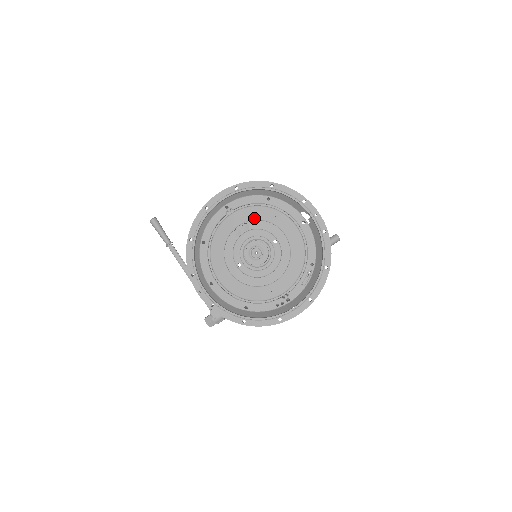
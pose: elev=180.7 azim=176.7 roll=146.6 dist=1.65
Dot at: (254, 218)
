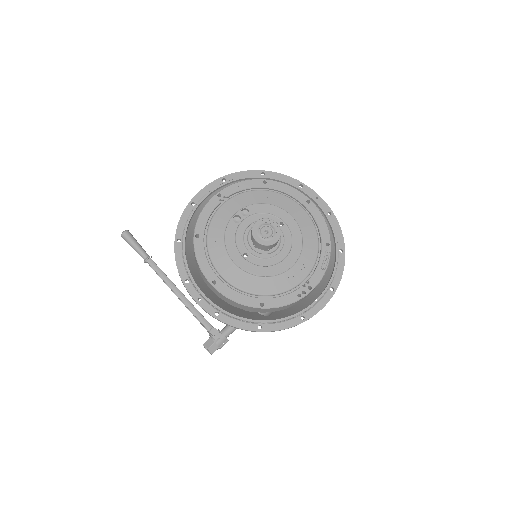
Dot at: (253, 202)
